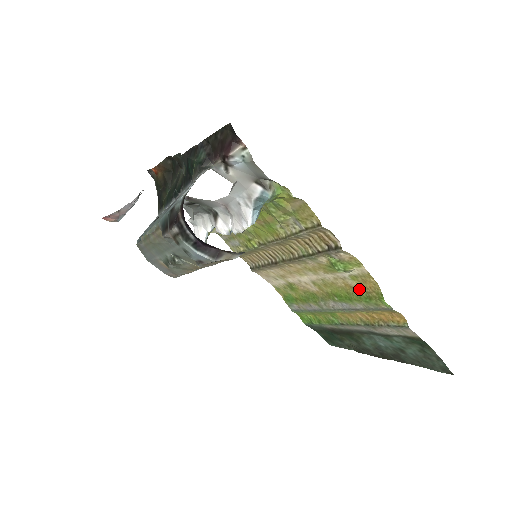
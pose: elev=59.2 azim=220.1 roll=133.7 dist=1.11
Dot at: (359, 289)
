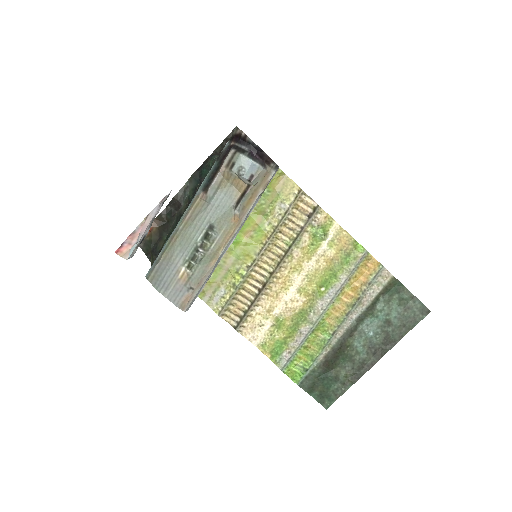
Dot at: (338, 255)
